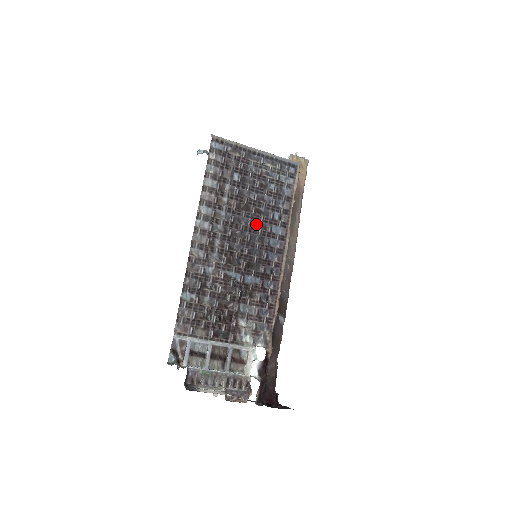
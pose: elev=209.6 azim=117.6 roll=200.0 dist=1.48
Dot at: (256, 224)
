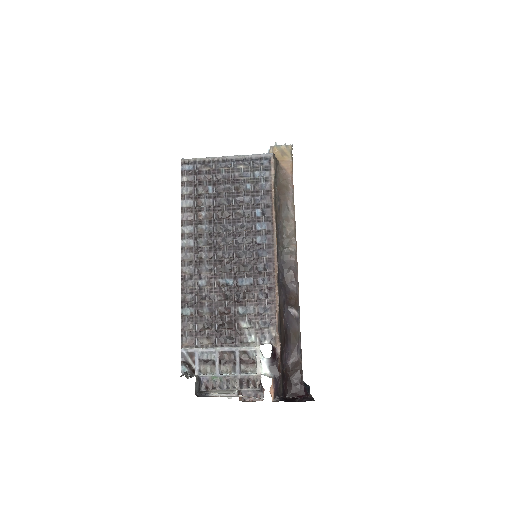
Dot at: (239, 227)
